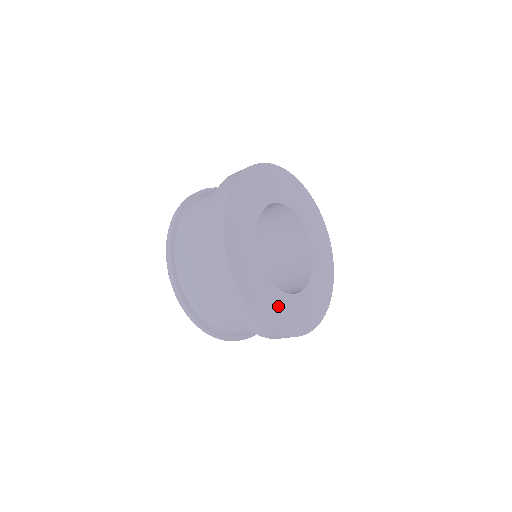
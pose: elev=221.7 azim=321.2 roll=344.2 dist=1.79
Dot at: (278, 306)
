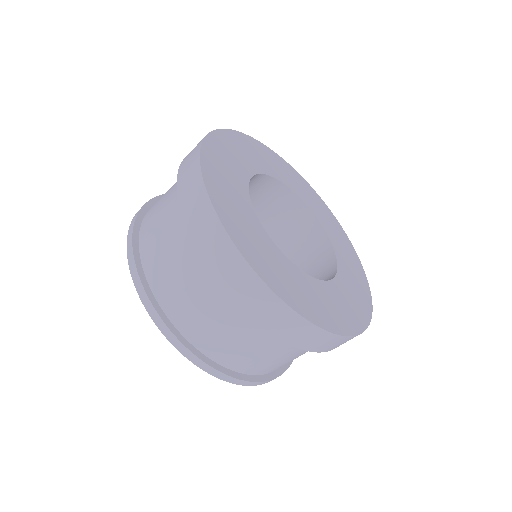
Dot at: (336, 302)
